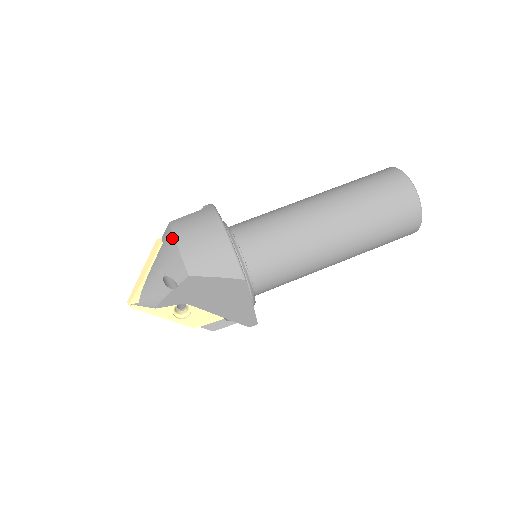
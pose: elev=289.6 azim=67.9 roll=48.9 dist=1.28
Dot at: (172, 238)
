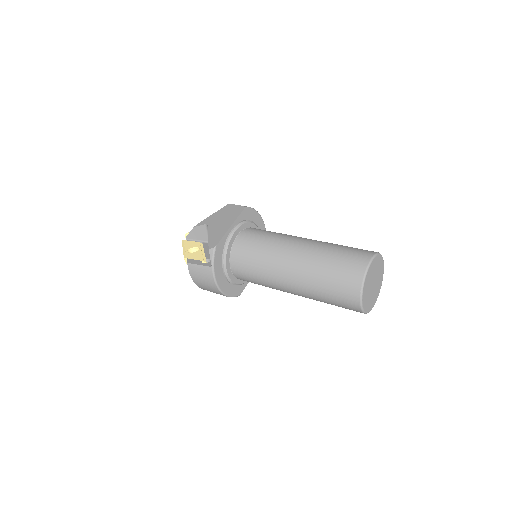
Dot at: occluded
